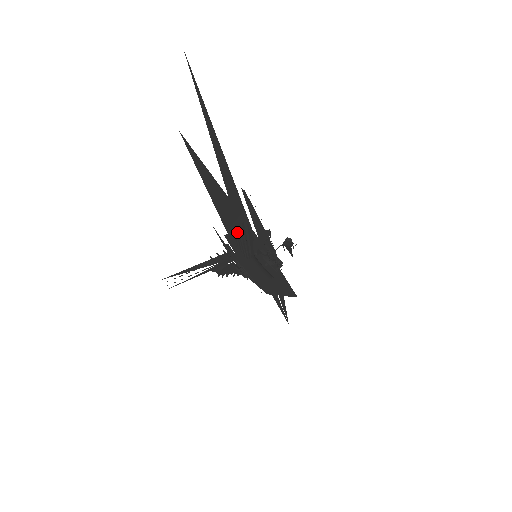
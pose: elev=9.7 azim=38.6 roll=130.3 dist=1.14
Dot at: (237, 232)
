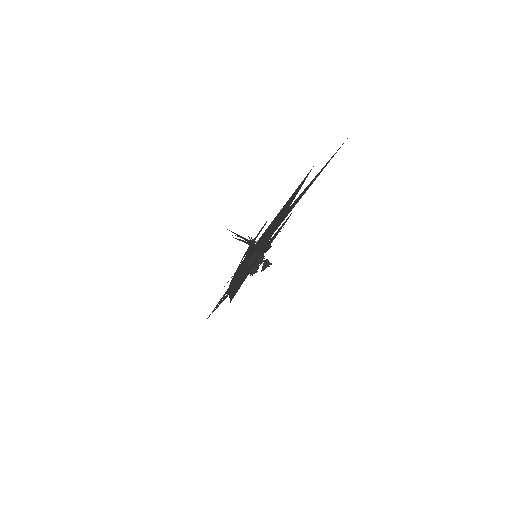
Dot at: (267, 234)
